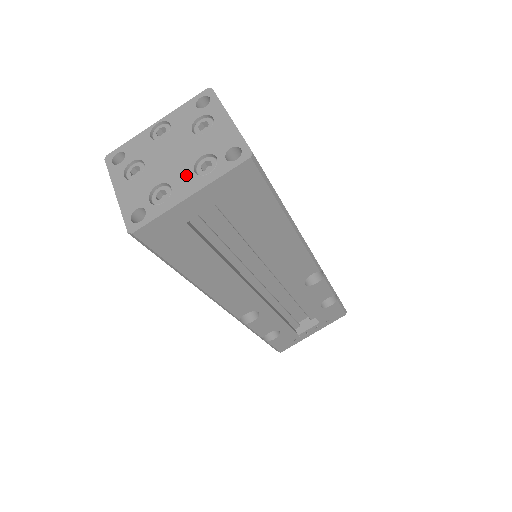
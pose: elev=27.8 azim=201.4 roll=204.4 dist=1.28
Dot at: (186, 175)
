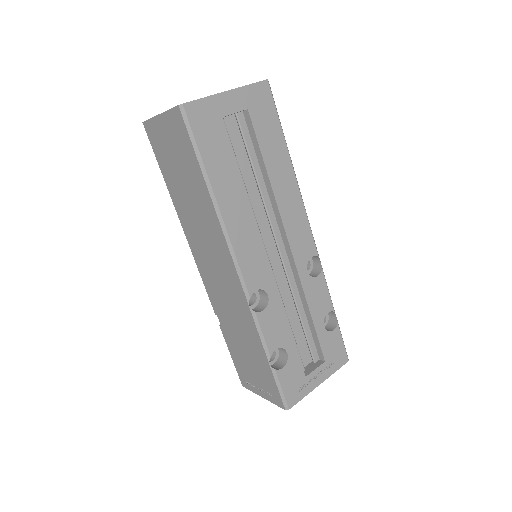
Dot at: occluded
